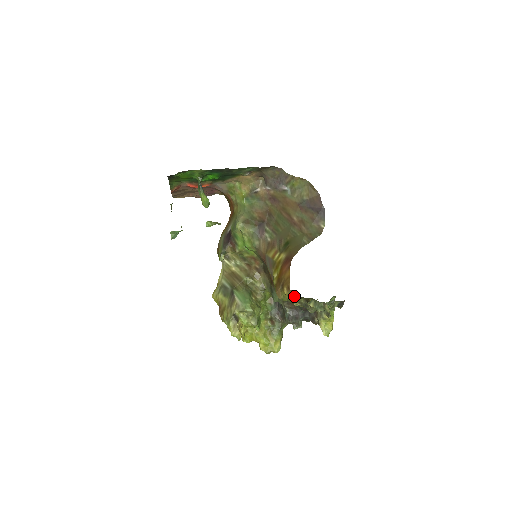
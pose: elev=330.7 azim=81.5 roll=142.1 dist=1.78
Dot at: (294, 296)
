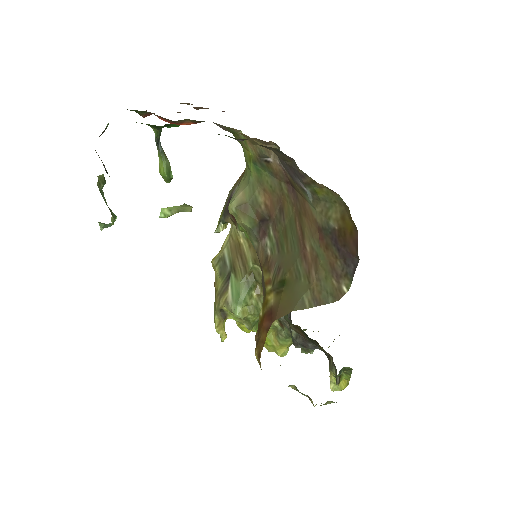
Dot at: occluded
